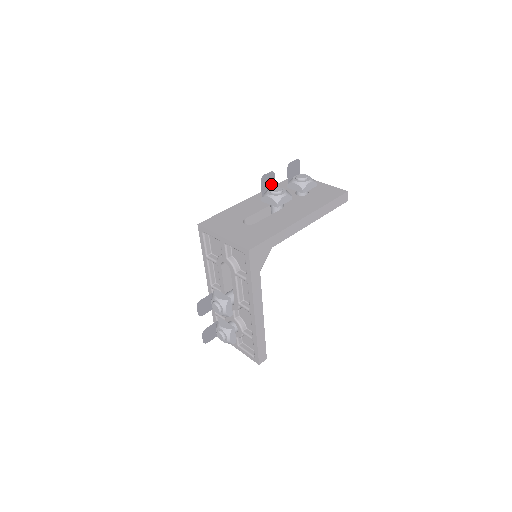
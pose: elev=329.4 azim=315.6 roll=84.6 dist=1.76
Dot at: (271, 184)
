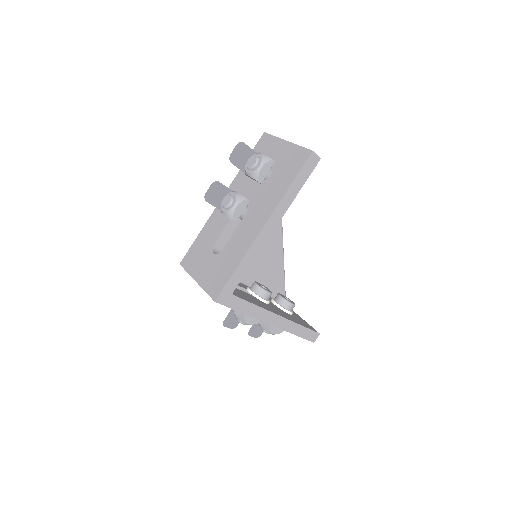
Dot at: (222, 192)
